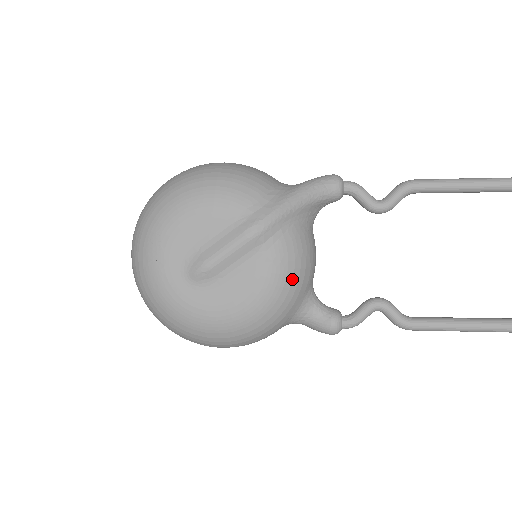
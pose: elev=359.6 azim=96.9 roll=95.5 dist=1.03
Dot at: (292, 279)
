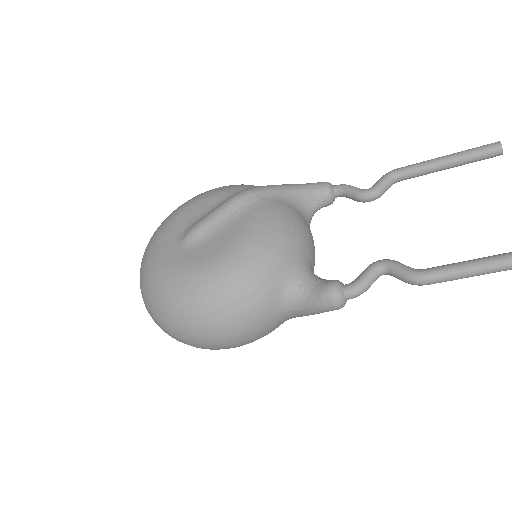
Dot at: (277, 232)
